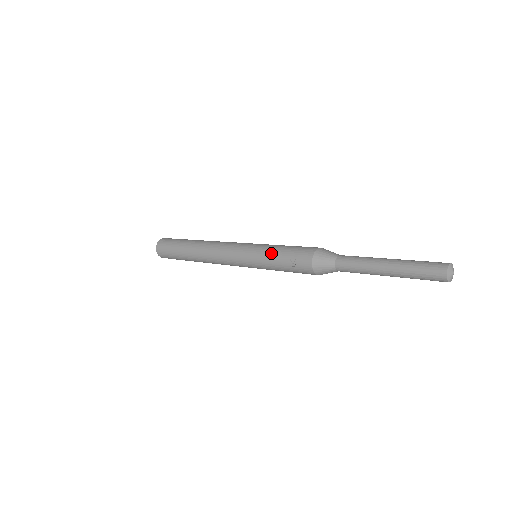
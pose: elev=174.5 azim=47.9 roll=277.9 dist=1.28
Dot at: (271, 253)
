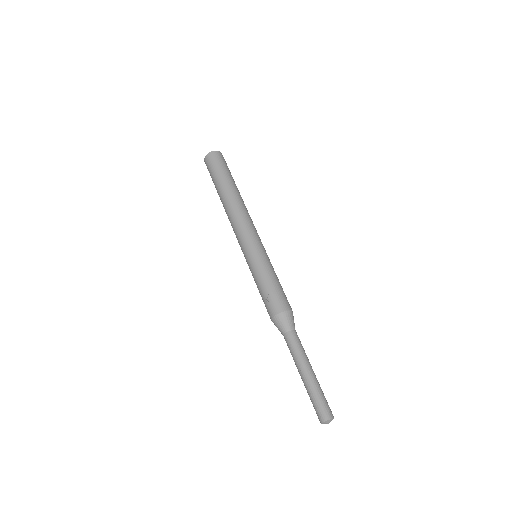
Dot at: (264, 274)
